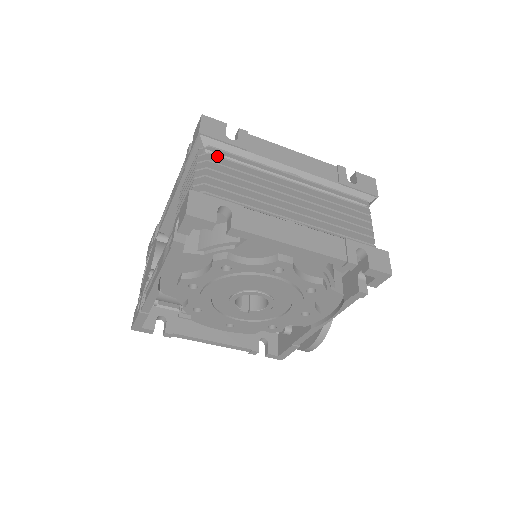
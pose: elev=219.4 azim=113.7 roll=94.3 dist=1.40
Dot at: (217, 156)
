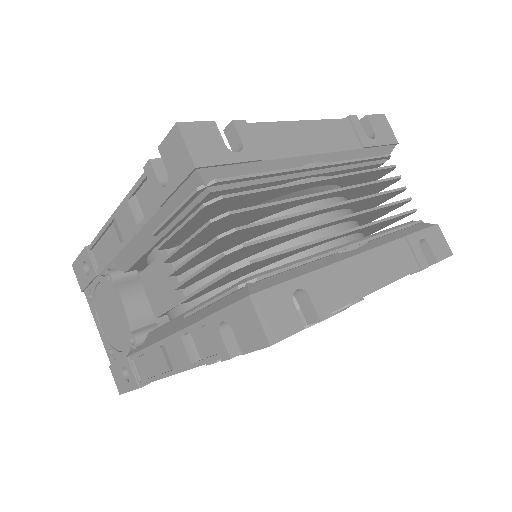
Dot at: (234, 195)
